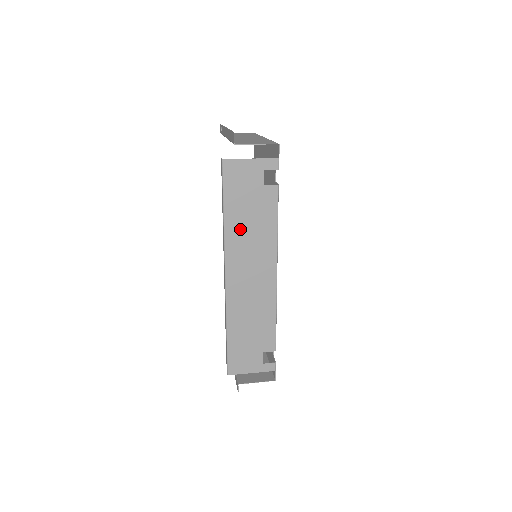
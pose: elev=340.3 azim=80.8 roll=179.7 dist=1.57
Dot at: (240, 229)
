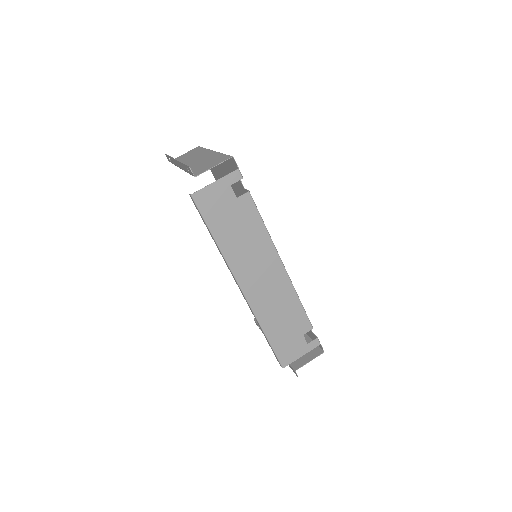
Dot at: (235, 245)
